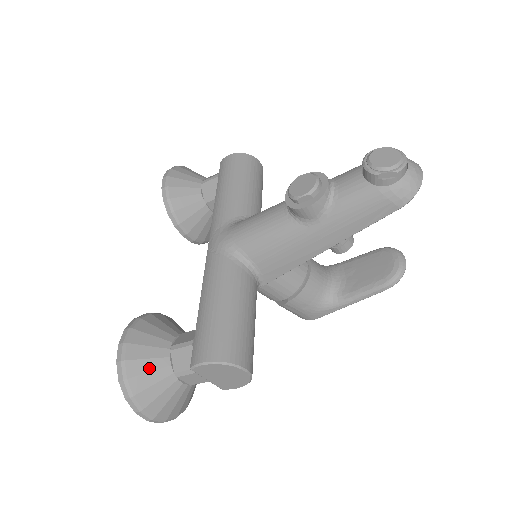
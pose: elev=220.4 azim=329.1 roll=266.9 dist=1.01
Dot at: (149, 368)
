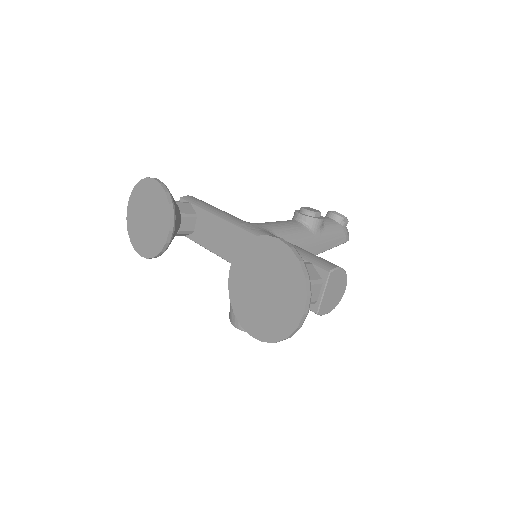
Dot at: occluded
